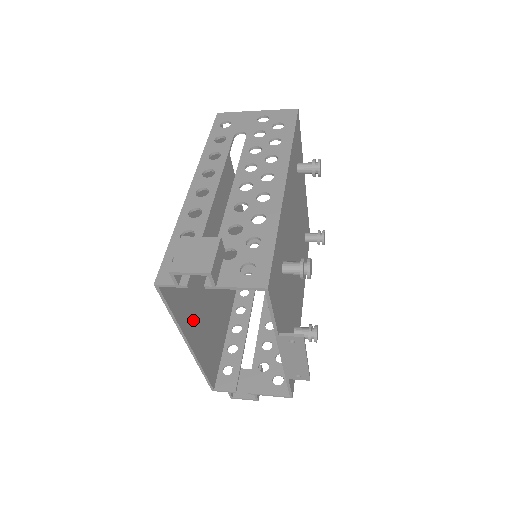
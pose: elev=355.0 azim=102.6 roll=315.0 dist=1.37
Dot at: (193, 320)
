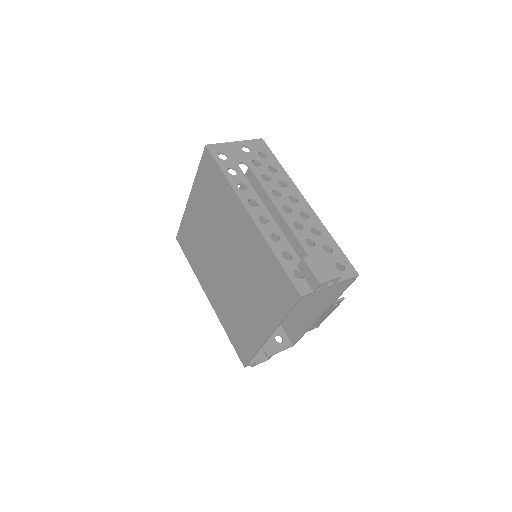
Dot at: (265, 317)
